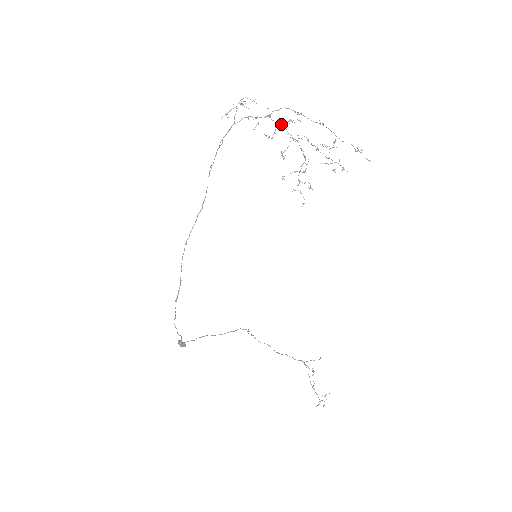
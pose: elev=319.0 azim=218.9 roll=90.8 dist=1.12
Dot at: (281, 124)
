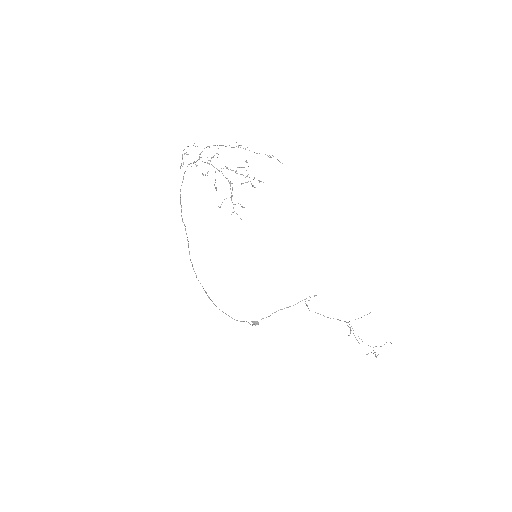
Dot at: (207, 163)
